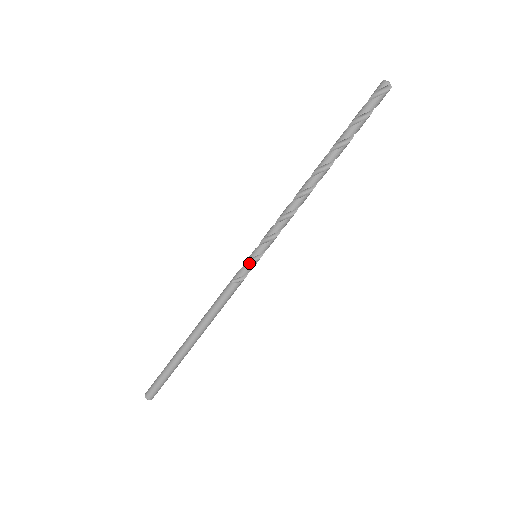
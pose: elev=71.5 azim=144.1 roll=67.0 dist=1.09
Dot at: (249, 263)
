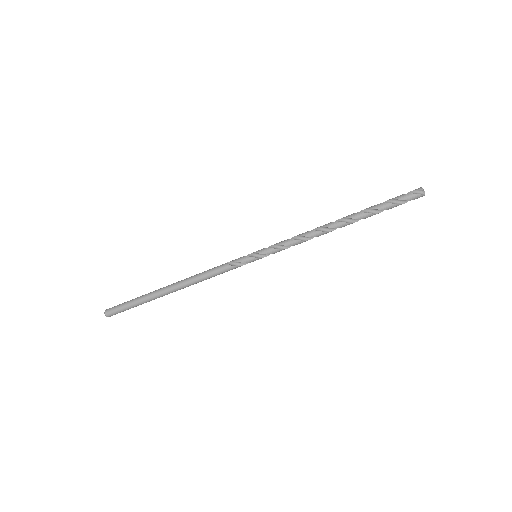
Dot at: (248, 257)
